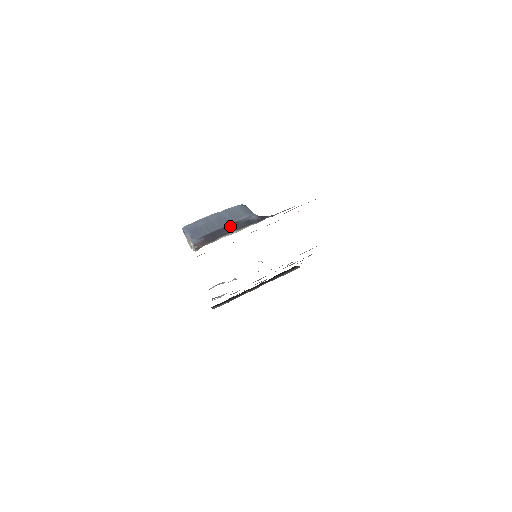
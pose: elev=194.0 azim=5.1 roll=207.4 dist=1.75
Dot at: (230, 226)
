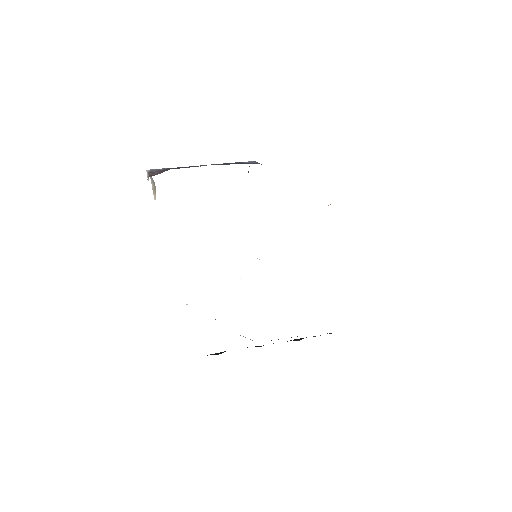
Dot at: (212, 164)
